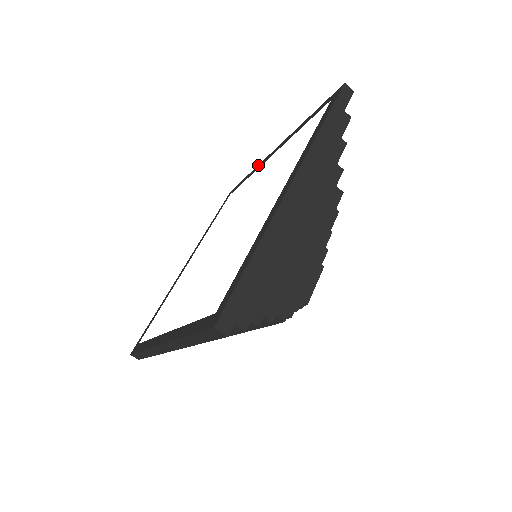
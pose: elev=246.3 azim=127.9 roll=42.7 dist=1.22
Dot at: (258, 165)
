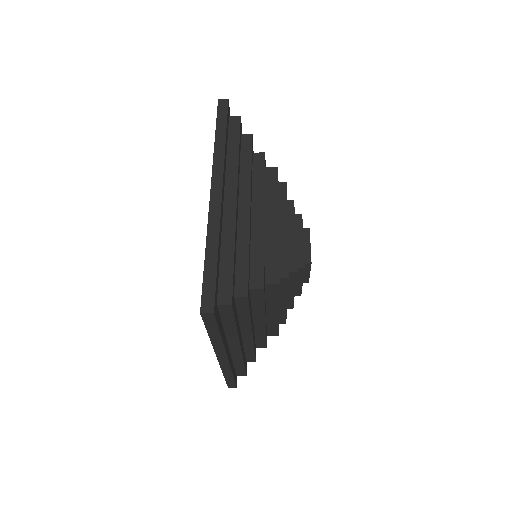
Dot at: occluded
